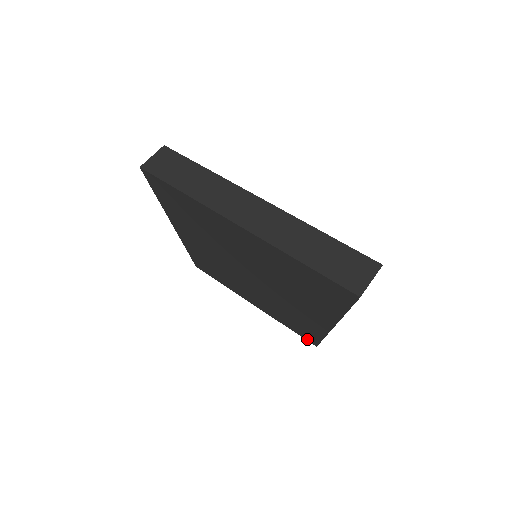
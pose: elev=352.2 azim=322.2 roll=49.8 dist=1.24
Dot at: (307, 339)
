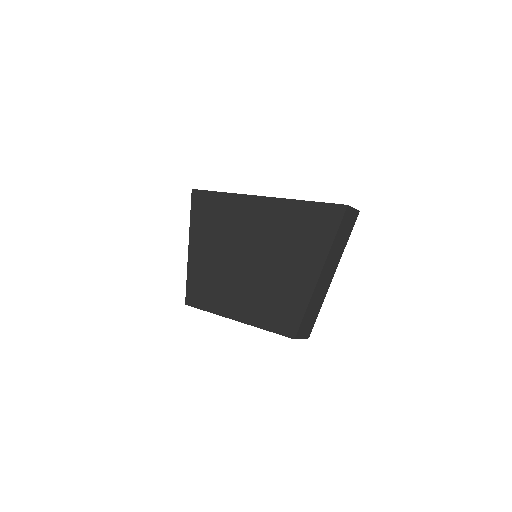
Dot at: (286, 333)
